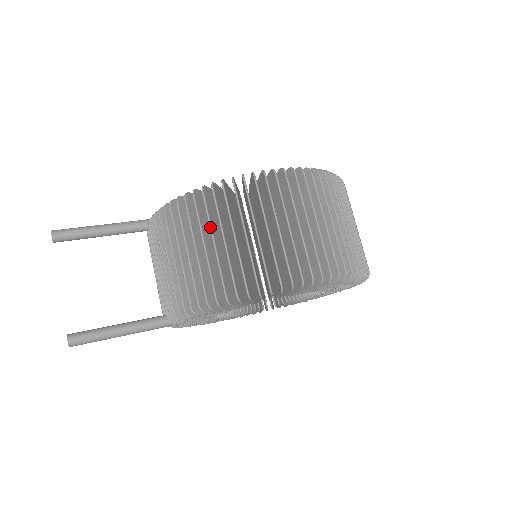
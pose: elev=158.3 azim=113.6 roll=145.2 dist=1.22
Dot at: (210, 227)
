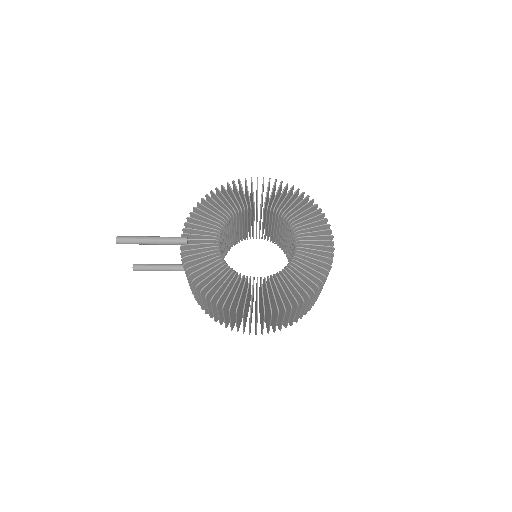
Dot at: occluded
